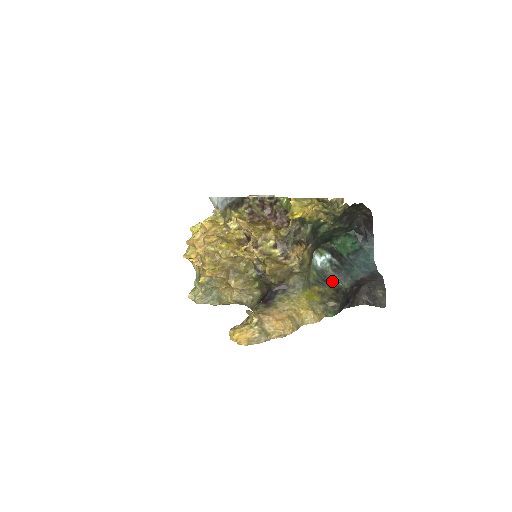
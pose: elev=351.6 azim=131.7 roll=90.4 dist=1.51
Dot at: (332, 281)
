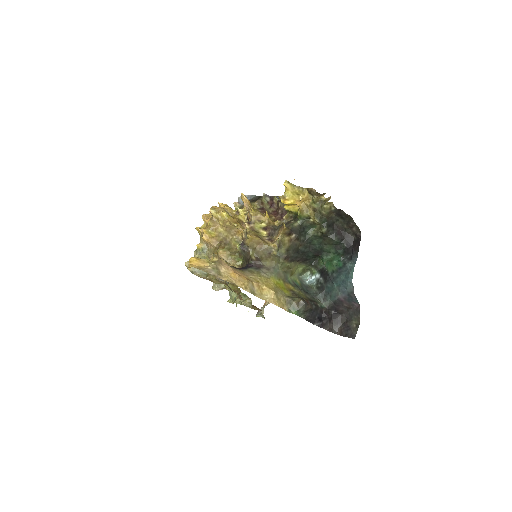
Dot at: (312, 295)
